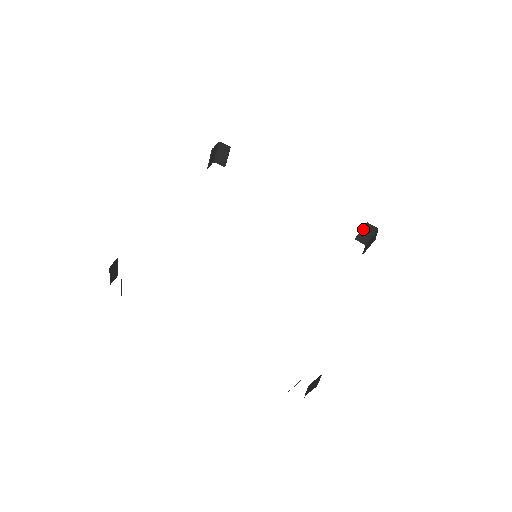
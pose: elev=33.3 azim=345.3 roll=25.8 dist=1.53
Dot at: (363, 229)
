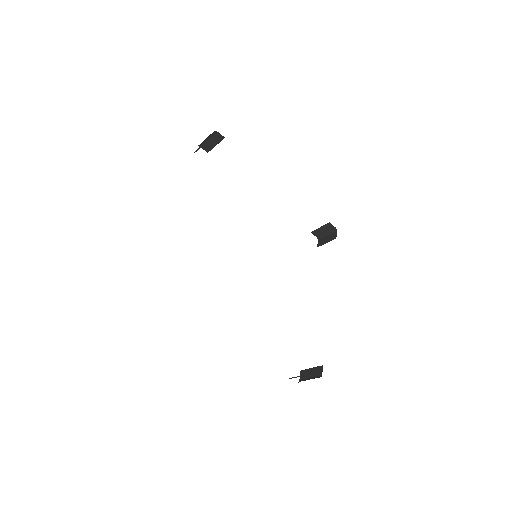
Dot at: (323, 227)
